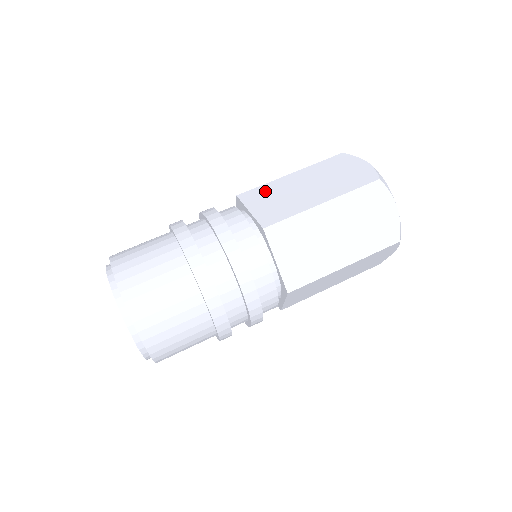
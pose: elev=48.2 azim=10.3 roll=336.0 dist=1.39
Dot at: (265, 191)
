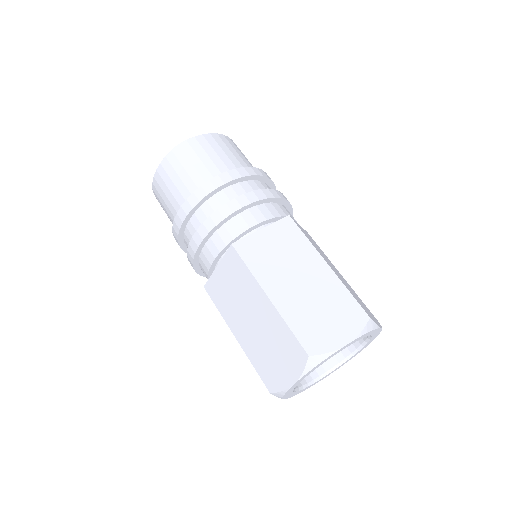
Dot at: occluded
